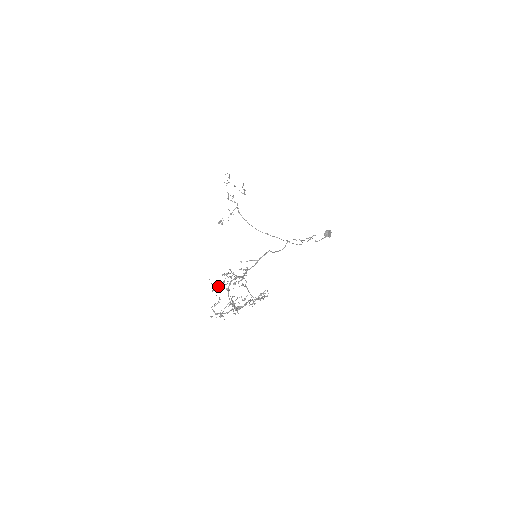
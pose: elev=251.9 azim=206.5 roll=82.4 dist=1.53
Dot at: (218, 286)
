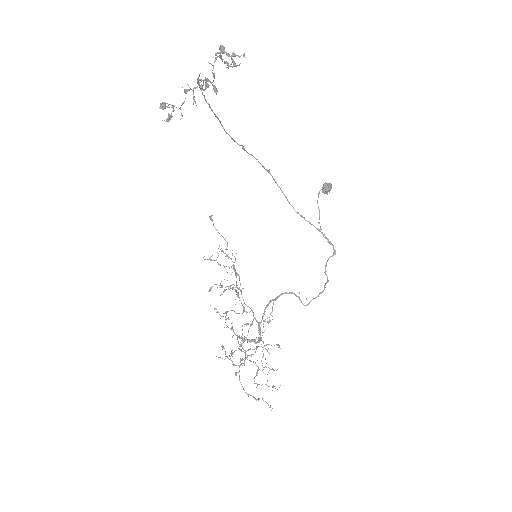
Dot at: (245, 359)
